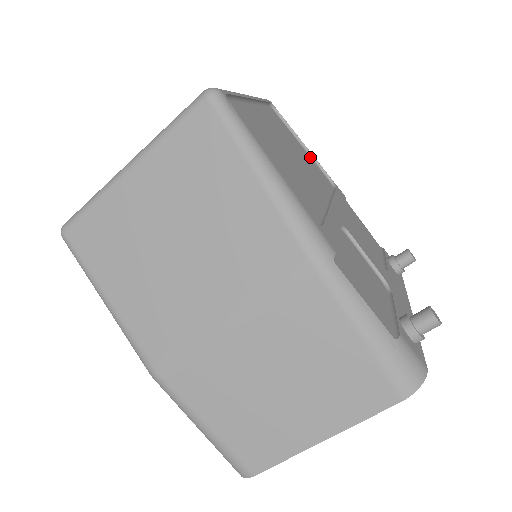
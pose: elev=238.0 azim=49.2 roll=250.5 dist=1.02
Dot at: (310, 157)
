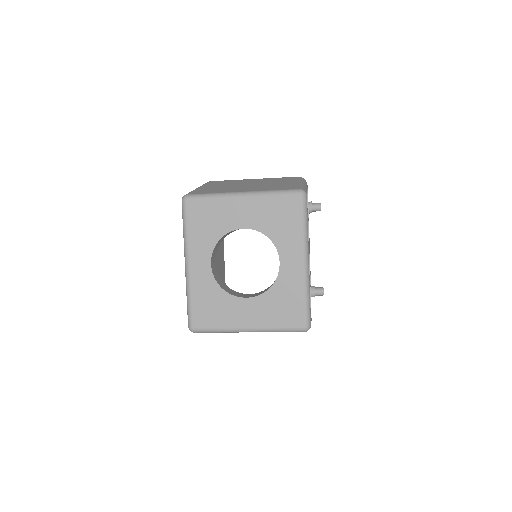
Dot at: occluded
